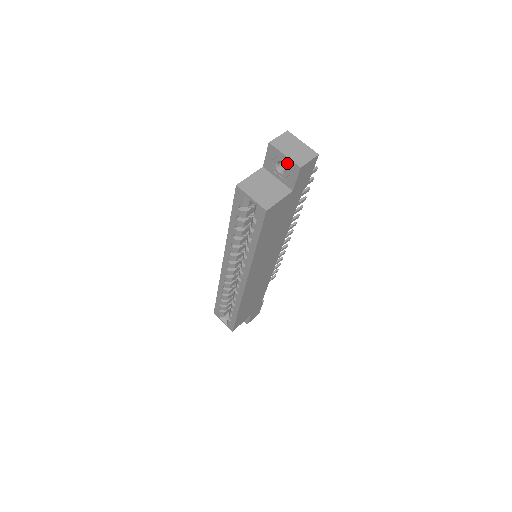
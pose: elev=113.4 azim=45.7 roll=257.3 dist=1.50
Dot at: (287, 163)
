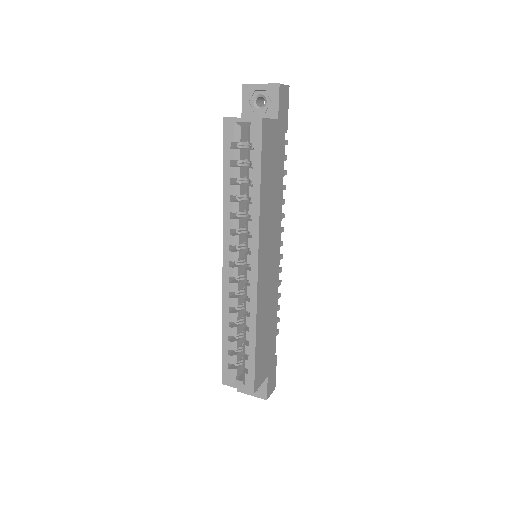
Dot at: (265, 91)
